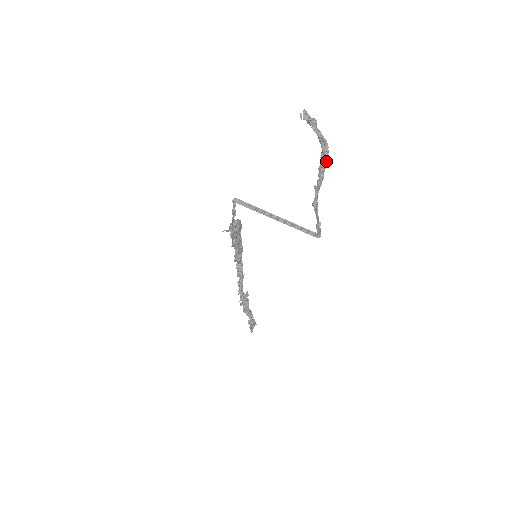
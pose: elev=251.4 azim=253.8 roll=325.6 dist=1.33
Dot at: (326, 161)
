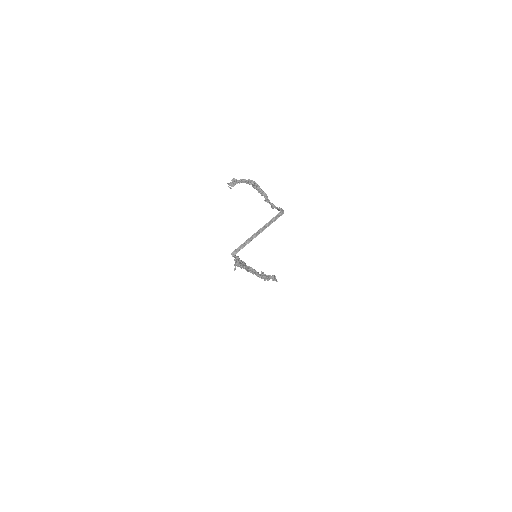
Dot at: (259, 186)
